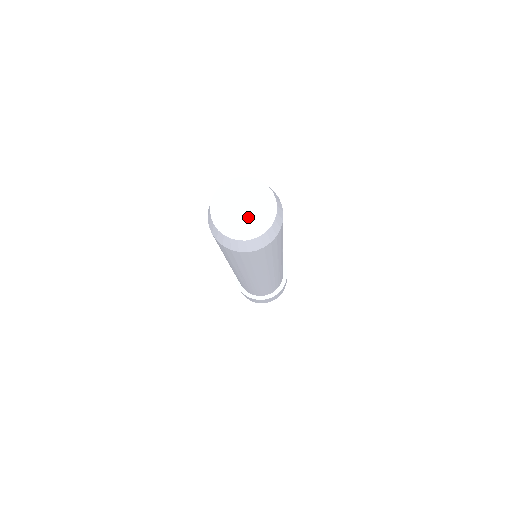
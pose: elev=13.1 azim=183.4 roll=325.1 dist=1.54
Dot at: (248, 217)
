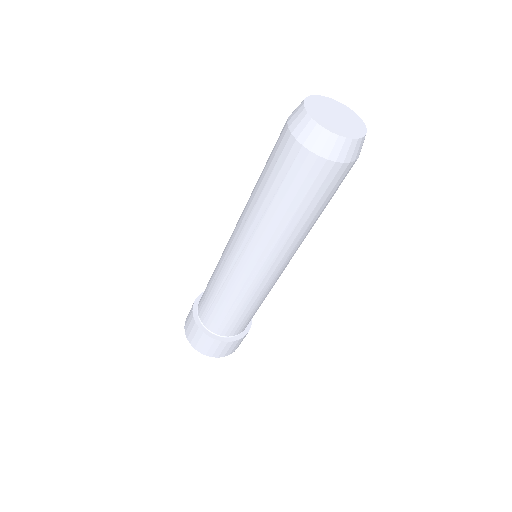
Dot at: (338, 122)
